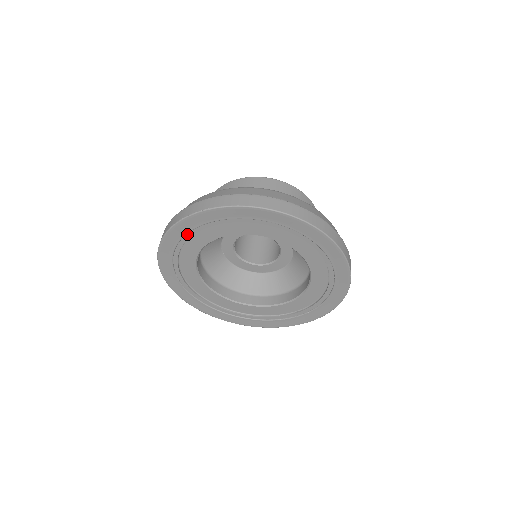
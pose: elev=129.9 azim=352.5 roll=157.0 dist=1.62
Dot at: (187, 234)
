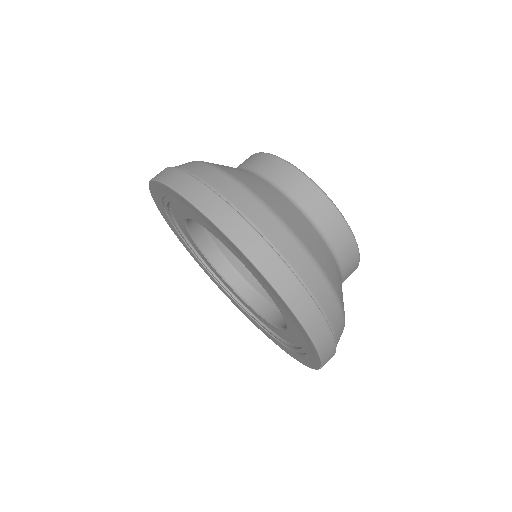
Dot at: occluded
